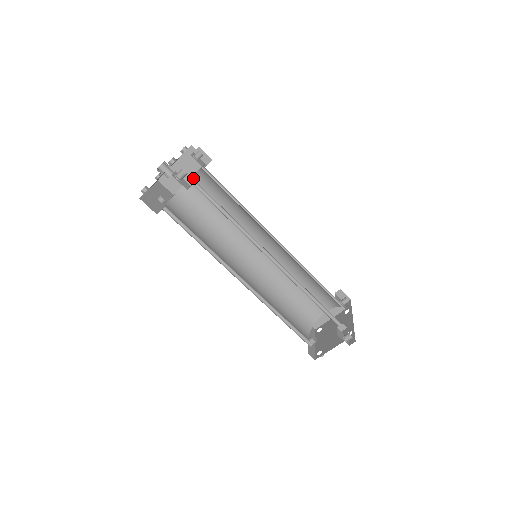
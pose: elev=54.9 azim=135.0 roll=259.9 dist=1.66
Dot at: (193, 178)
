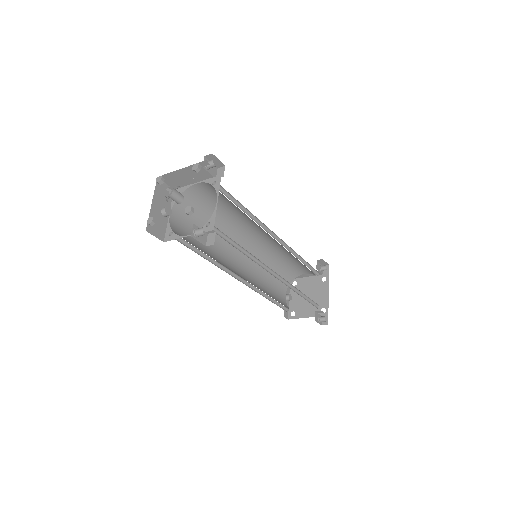
Dot at: (212, 230)
